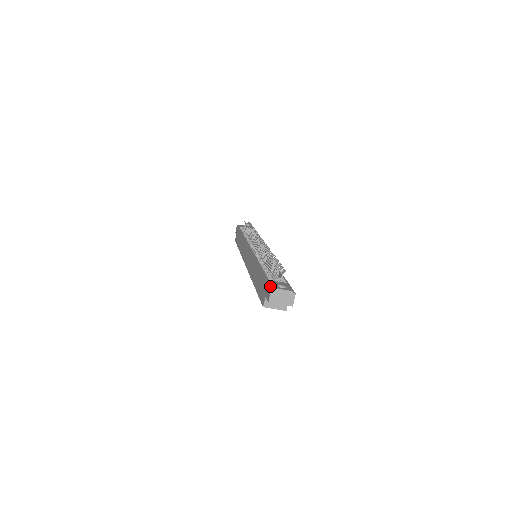
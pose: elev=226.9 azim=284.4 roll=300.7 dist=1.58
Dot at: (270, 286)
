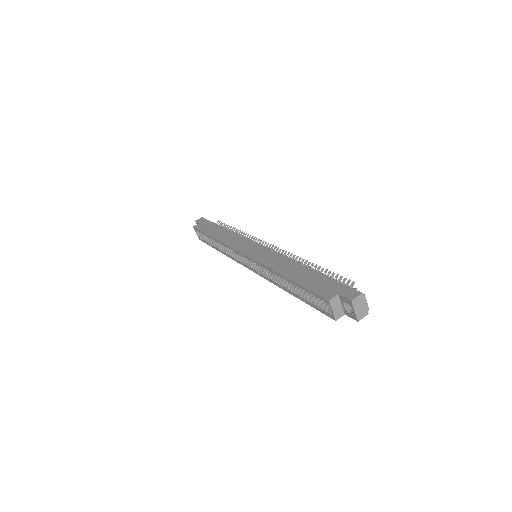
Dot at: occluded
